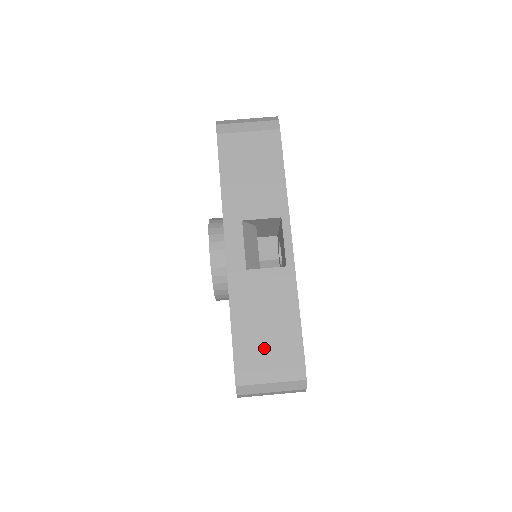
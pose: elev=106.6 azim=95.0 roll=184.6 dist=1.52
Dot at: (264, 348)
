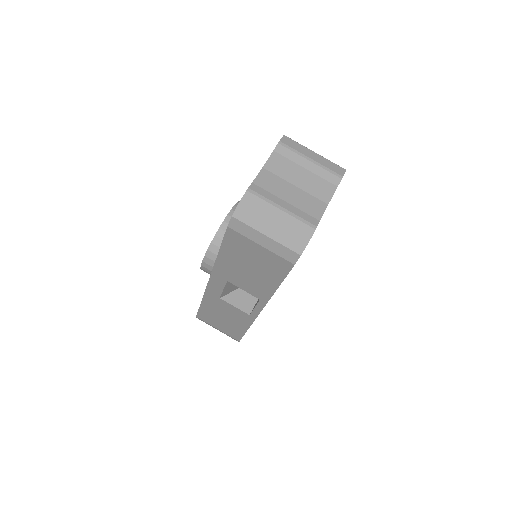
Dot at: (217, 323)
